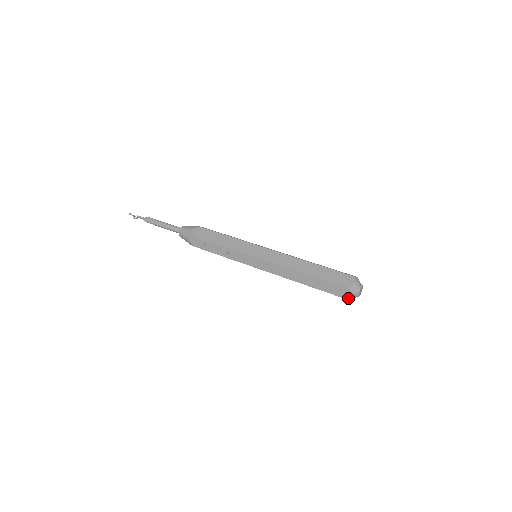
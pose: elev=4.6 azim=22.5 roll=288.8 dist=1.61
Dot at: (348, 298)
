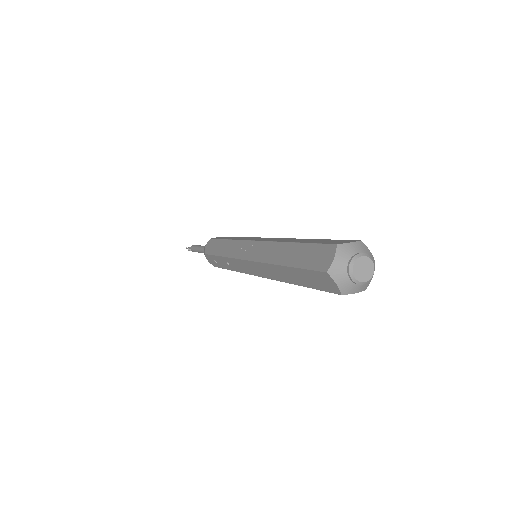
Dot at: (341, 292)
